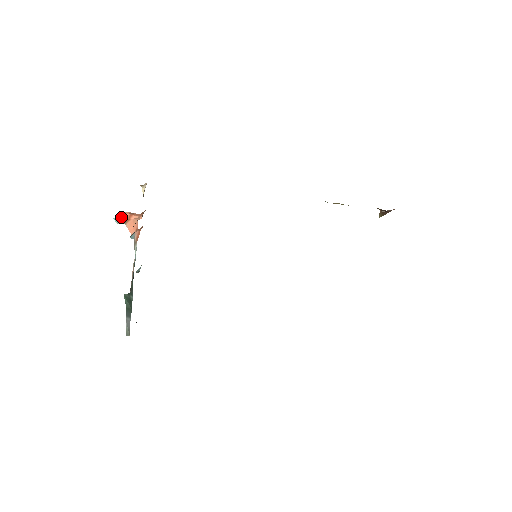
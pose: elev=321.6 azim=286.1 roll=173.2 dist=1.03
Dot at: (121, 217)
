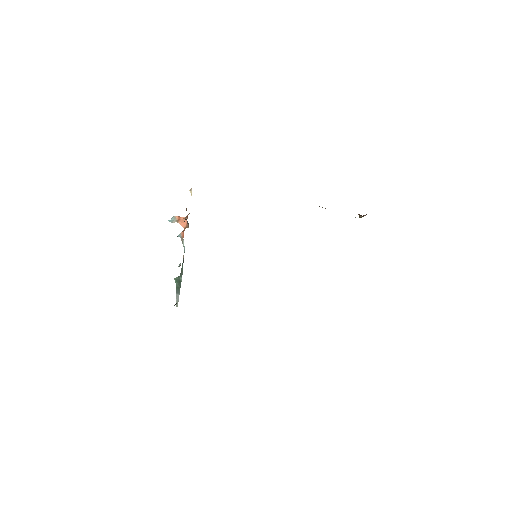
Dot at: (173, 219)
